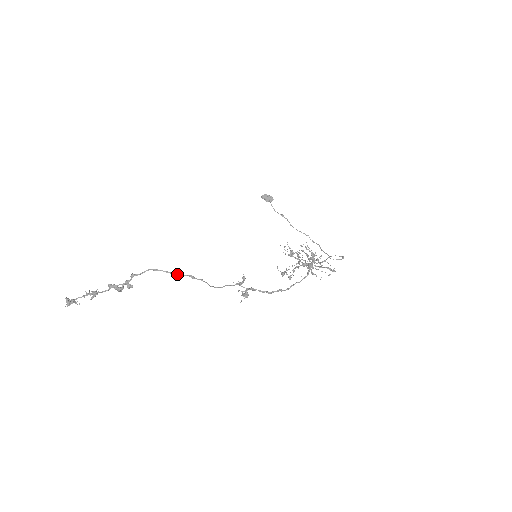
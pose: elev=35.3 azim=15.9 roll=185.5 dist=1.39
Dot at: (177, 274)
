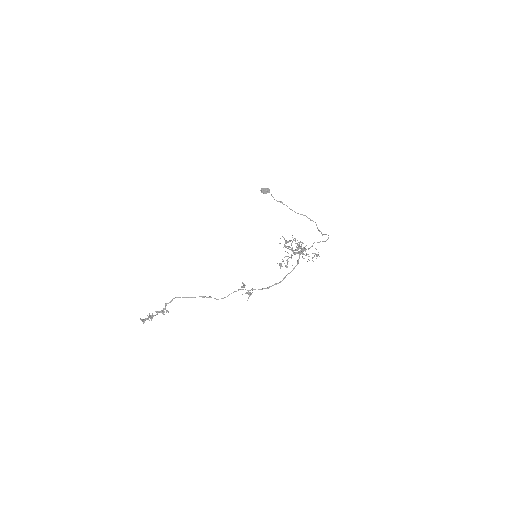
Dot at: (192, 297)
